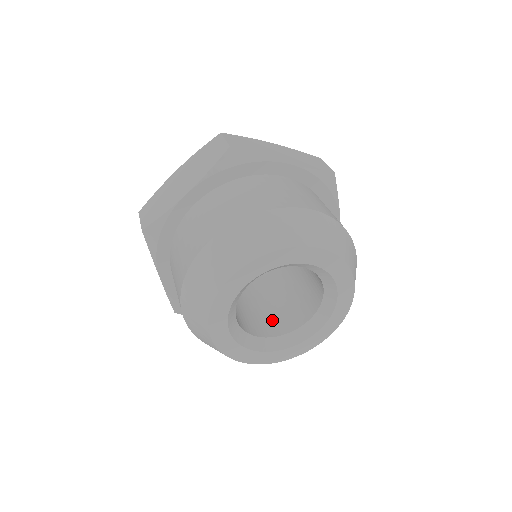
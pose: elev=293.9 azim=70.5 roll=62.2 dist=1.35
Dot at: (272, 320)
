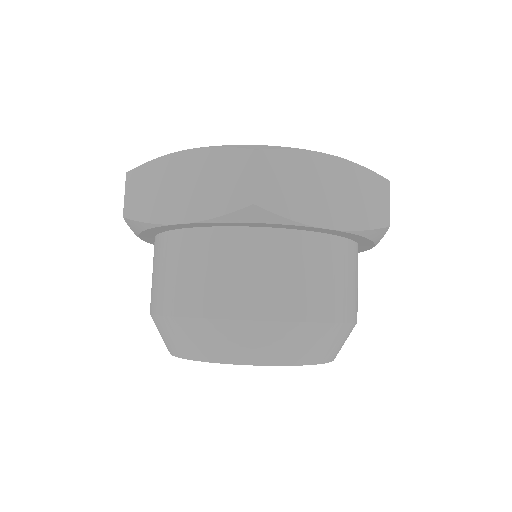
Dot at: occluded
